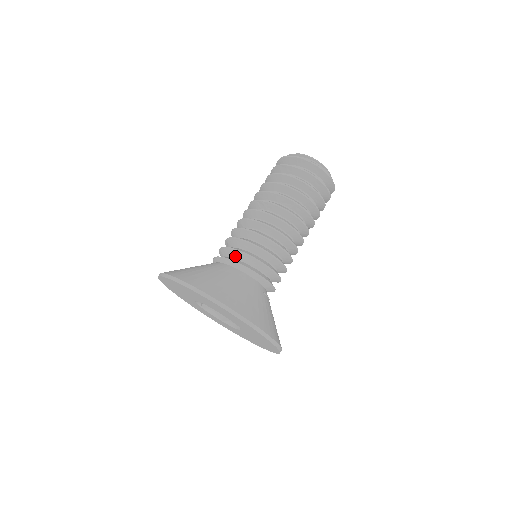
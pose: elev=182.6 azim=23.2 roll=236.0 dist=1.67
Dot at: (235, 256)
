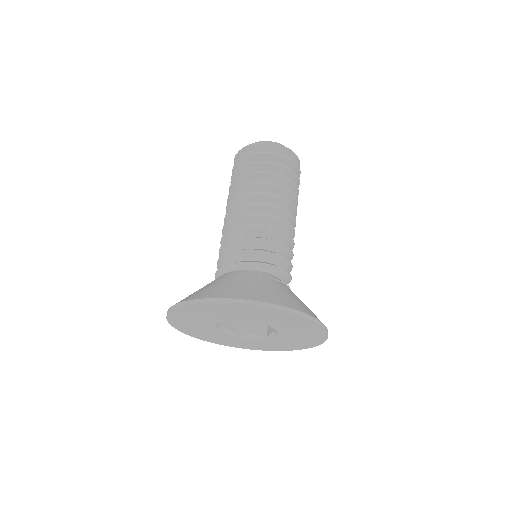
Dot at: occluded
